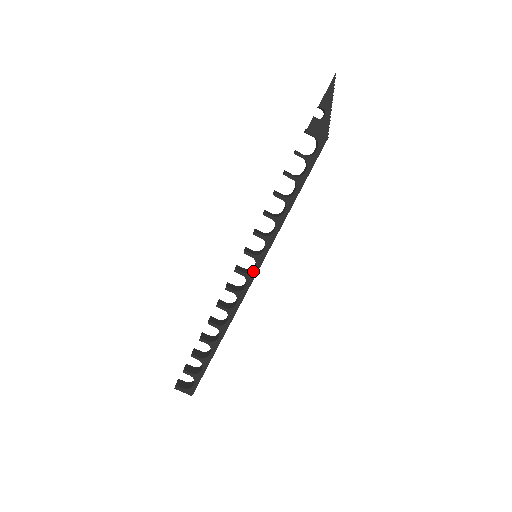
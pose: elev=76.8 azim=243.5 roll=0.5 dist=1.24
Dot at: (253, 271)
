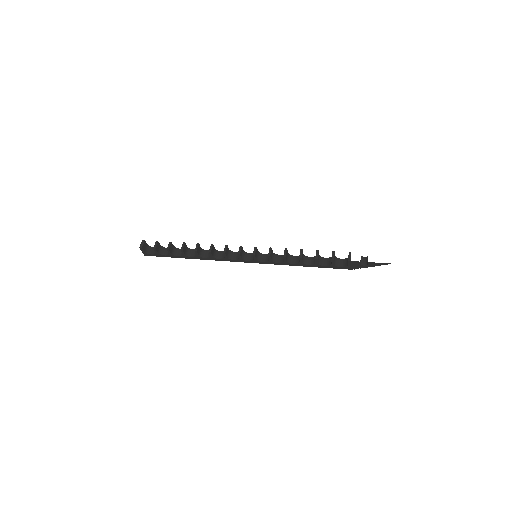
Dot at: (246, 261)
